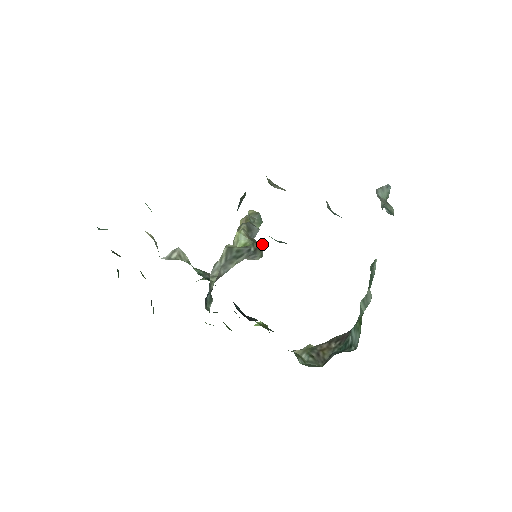
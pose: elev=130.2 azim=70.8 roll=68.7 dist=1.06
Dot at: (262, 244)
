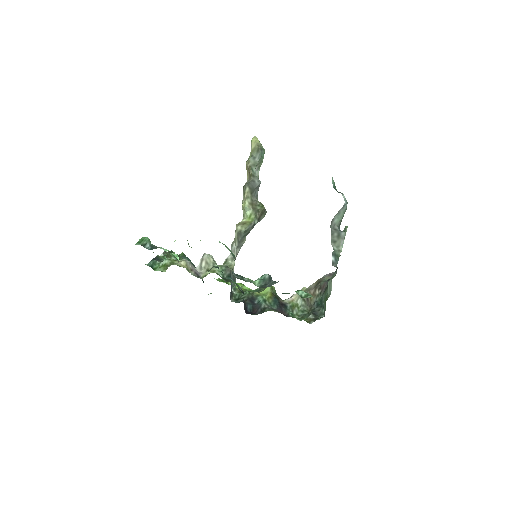
Dot at: (264, 208)
